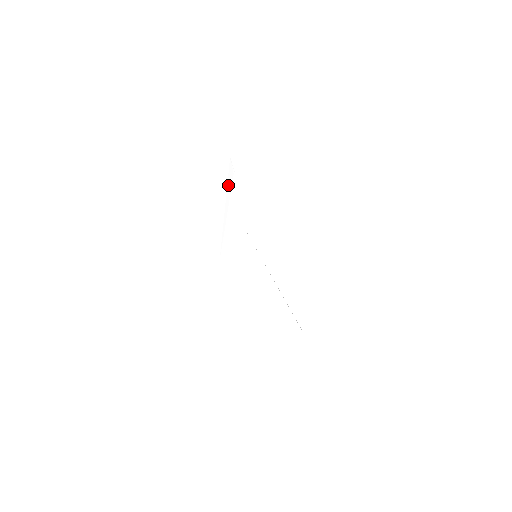
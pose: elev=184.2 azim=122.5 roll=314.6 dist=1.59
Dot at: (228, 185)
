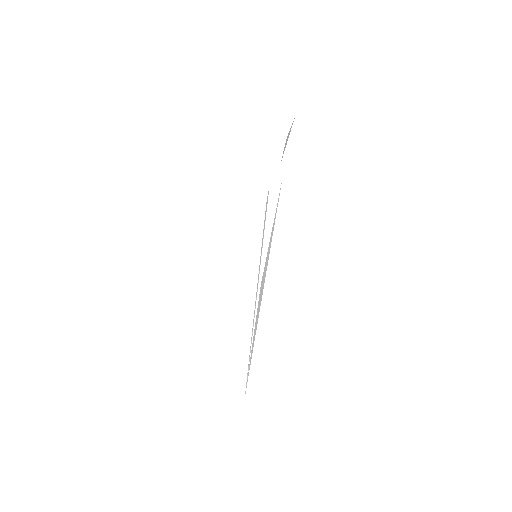
Dot at: (276, 154)
